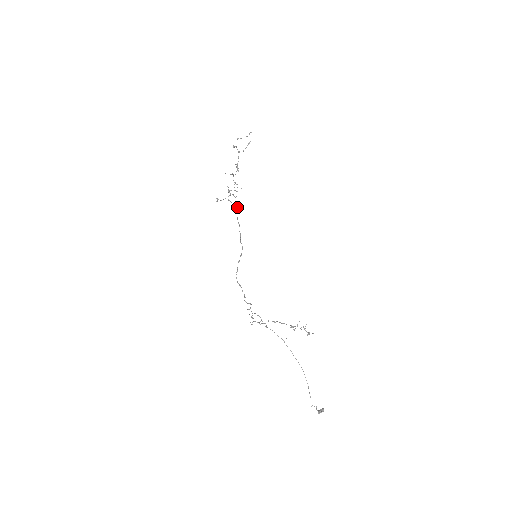
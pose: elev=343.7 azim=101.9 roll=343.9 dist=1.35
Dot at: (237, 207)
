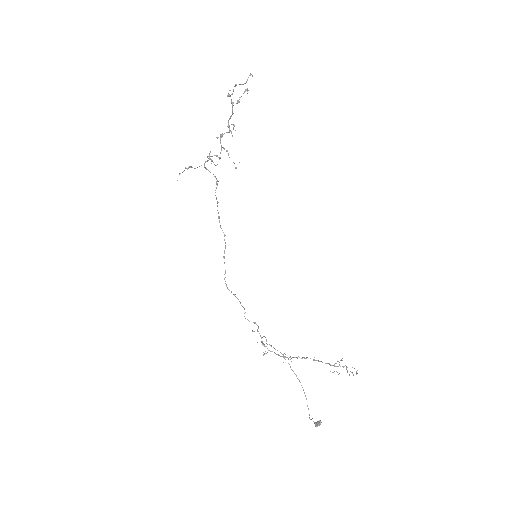
Dot at: (216, 178)
